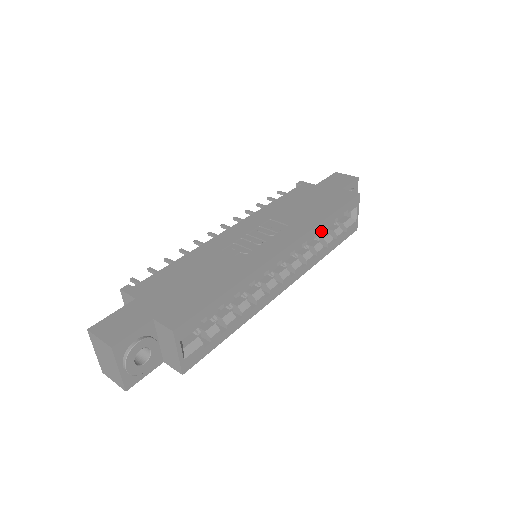
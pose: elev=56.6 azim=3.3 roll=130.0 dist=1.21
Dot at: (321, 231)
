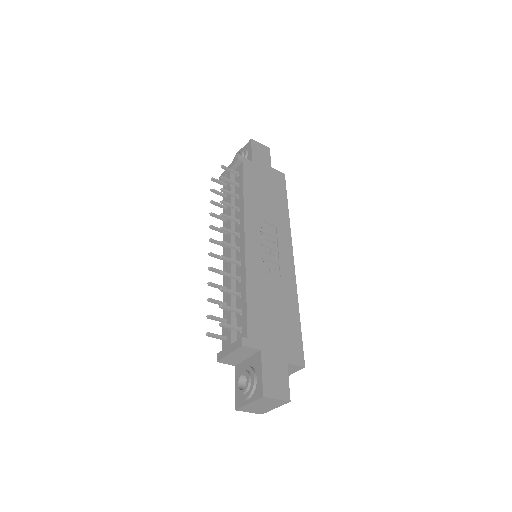
Dot at: occluded
